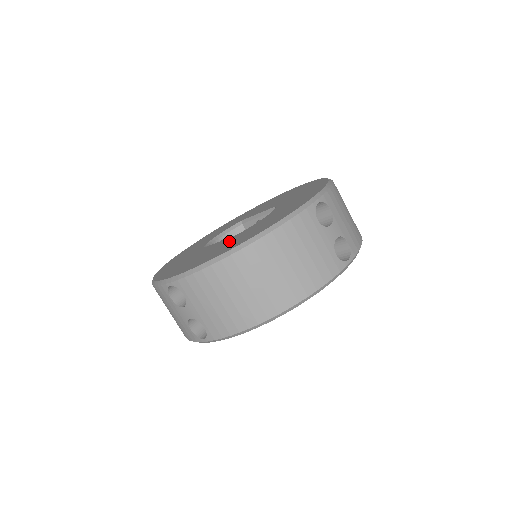
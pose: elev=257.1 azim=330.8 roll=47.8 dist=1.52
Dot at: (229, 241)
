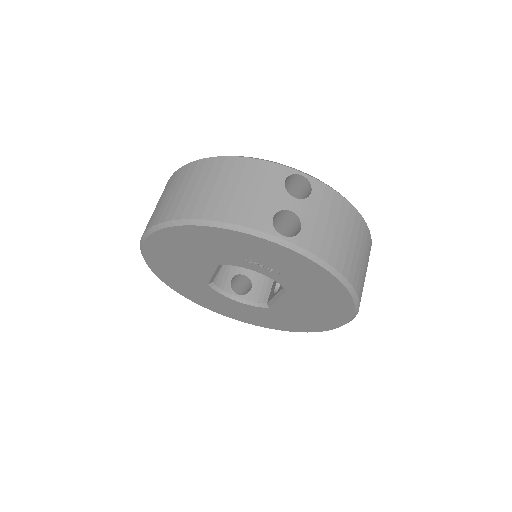
Dot at: occluded
